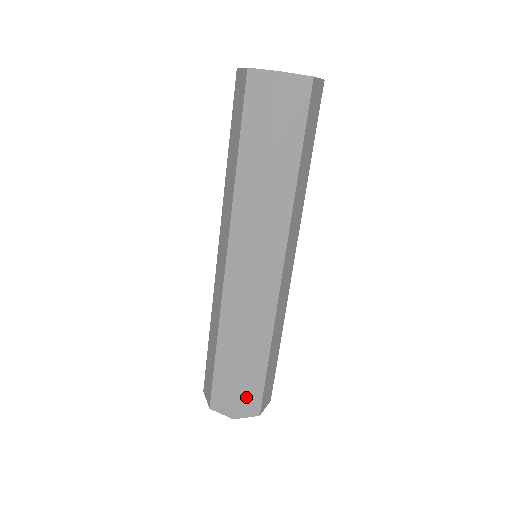
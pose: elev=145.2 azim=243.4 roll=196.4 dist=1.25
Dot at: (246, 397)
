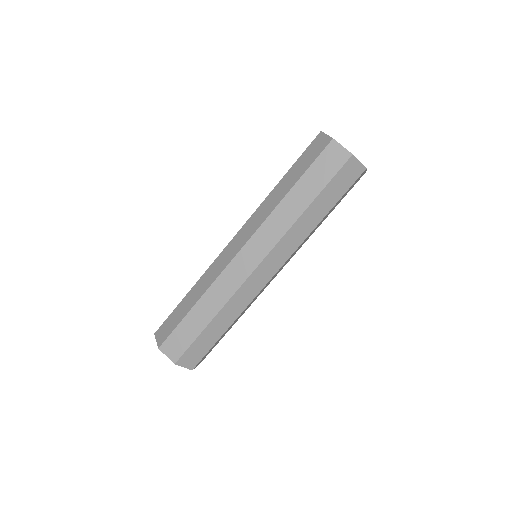
Dot at: (193, 352)
